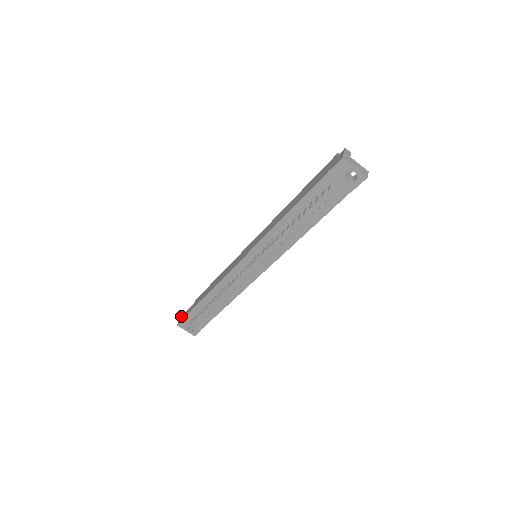
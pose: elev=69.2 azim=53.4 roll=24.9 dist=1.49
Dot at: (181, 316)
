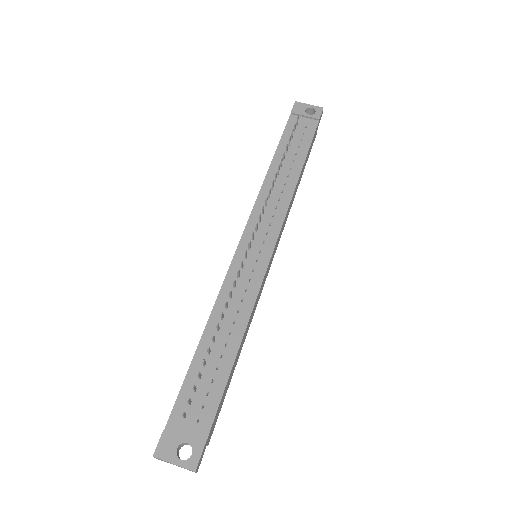
Dot at: occluded
